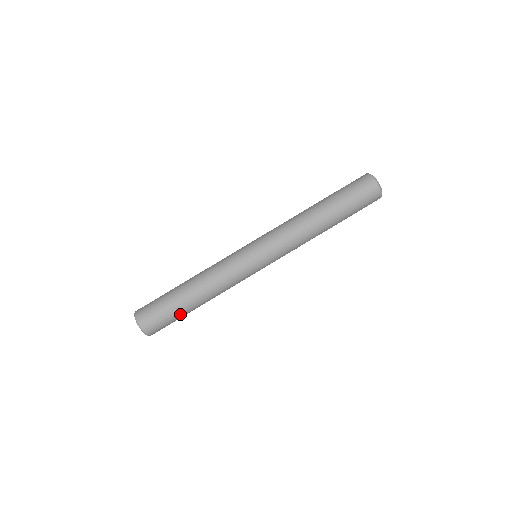
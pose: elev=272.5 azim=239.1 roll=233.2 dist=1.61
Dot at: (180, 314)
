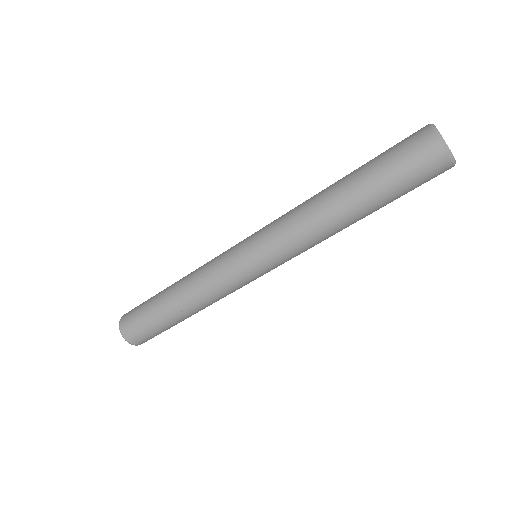
Dot at: occluded
